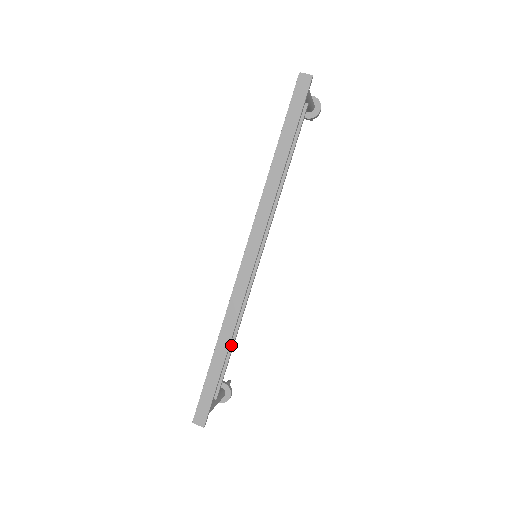
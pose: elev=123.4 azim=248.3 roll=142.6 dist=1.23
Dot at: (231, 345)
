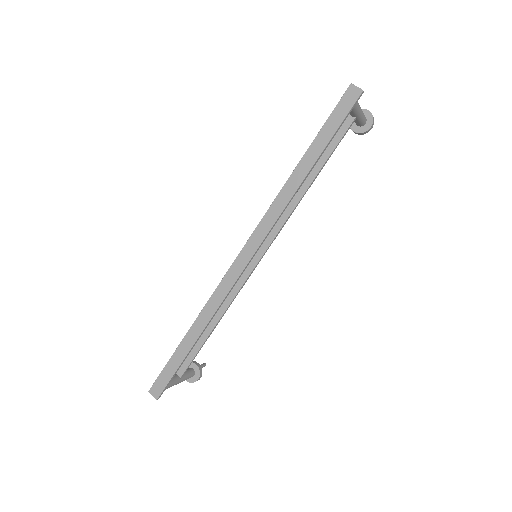
Dot at: (208, 333)
